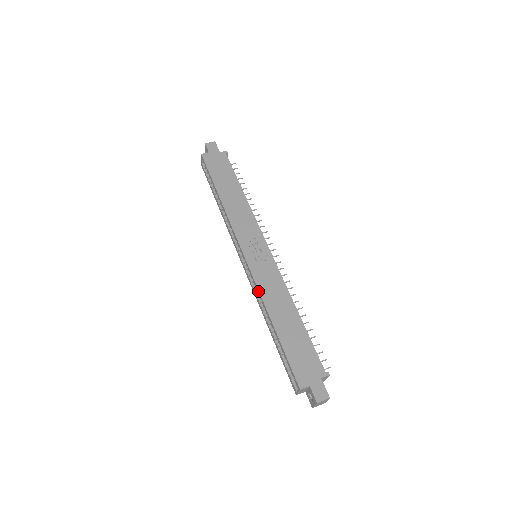
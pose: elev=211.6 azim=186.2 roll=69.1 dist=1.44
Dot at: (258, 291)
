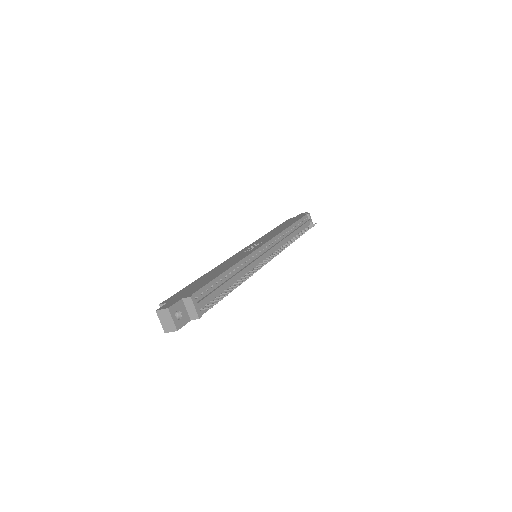
Dot at: occluded
